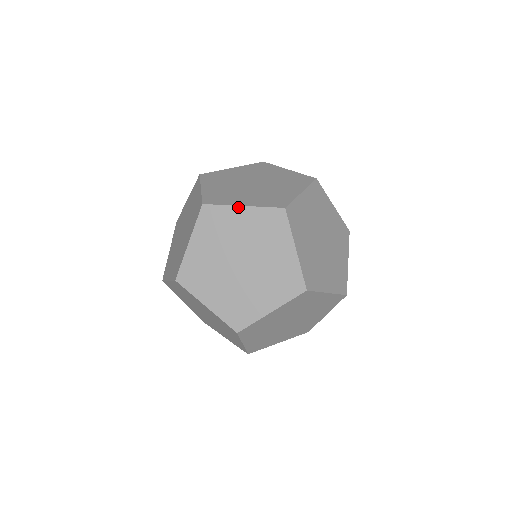
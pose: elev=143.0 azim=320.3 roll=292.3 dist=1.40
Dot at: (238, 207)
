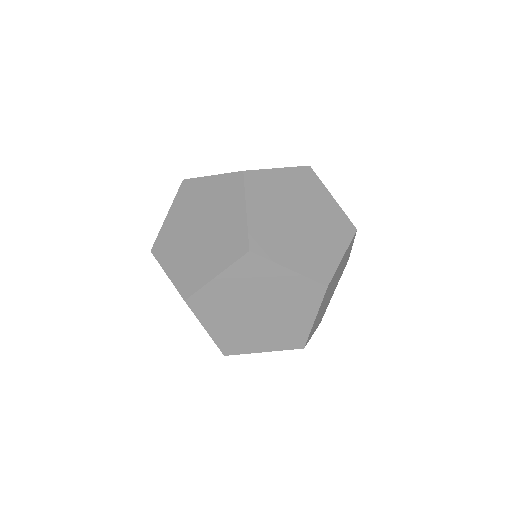
Dot at: (284, 268)
